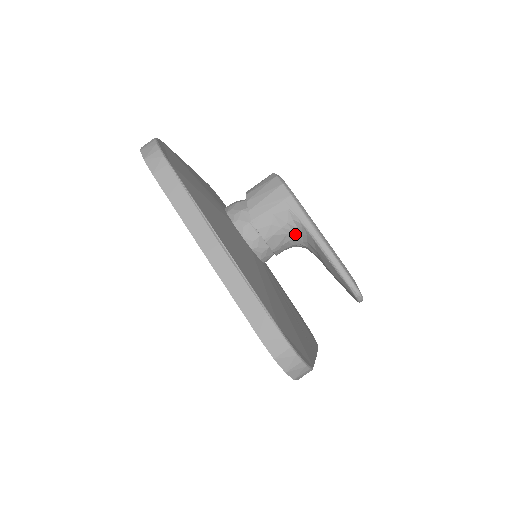
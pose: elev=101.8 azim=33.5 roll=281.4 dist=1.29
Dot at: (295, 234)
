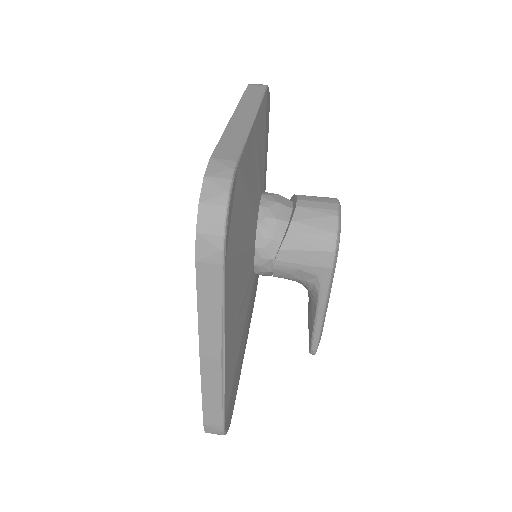
Dot at: (306, 286)
